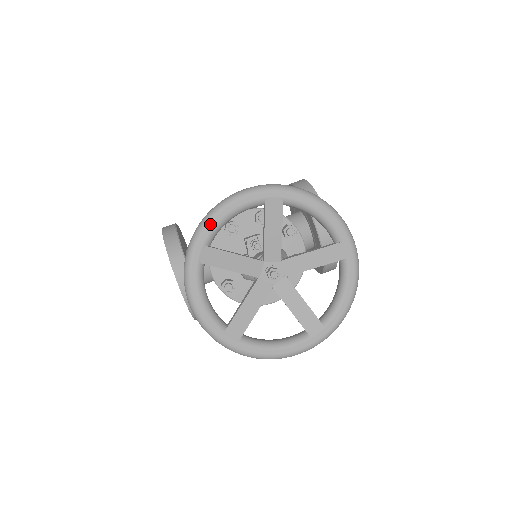
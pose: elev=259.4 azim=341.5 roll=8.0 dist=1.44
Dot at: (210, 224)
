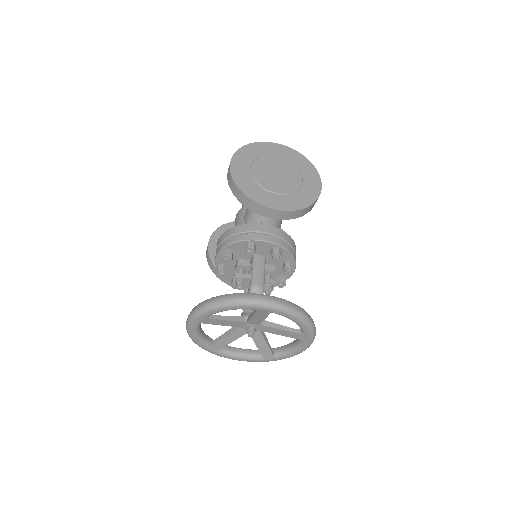
Dot at: (196, 342)
